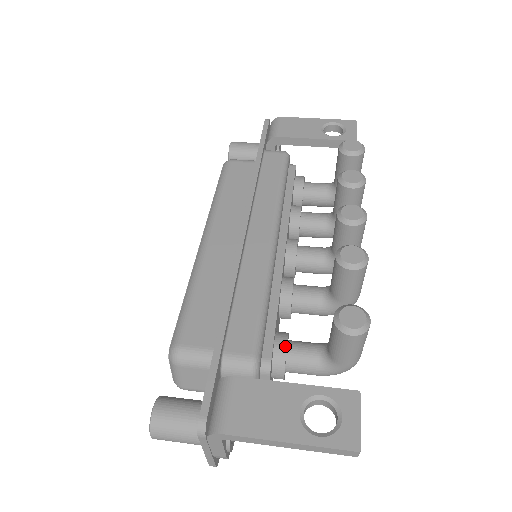
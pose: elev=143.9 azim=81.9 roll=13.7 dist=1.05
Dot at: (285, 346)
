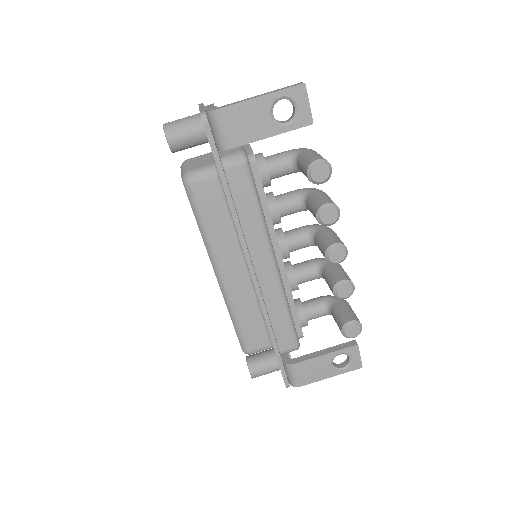
Dot at: (306, 321)
